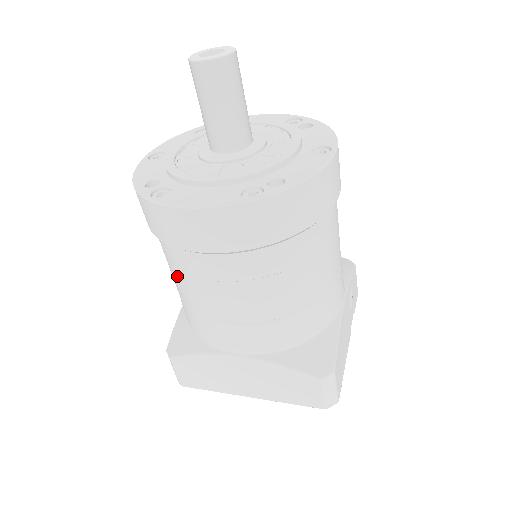
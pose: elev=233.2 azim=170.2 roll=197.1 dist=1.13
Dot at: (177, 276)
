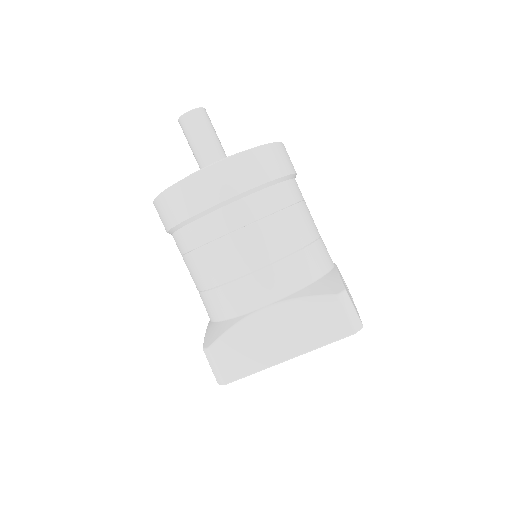
Dot at: (199, 257)
